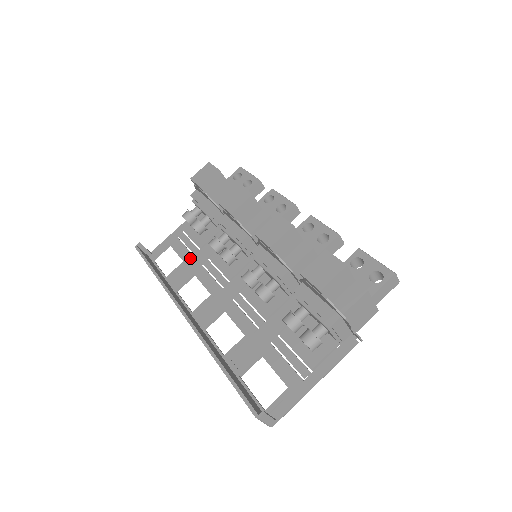
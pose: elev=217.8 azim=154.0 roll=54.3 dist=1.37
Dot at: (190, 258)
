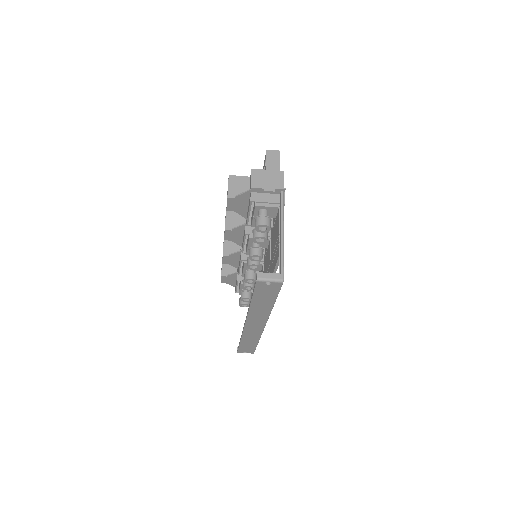
Dot at: occluded
